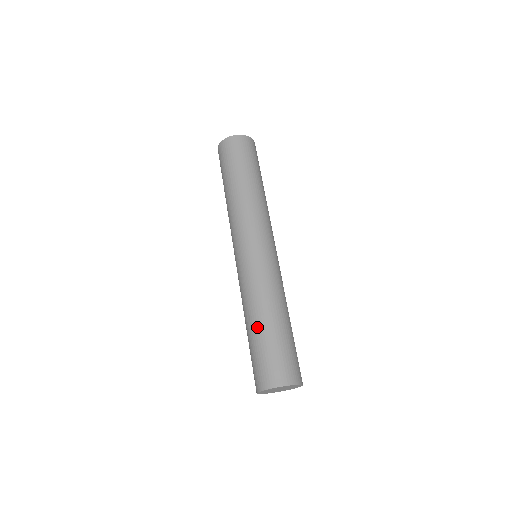
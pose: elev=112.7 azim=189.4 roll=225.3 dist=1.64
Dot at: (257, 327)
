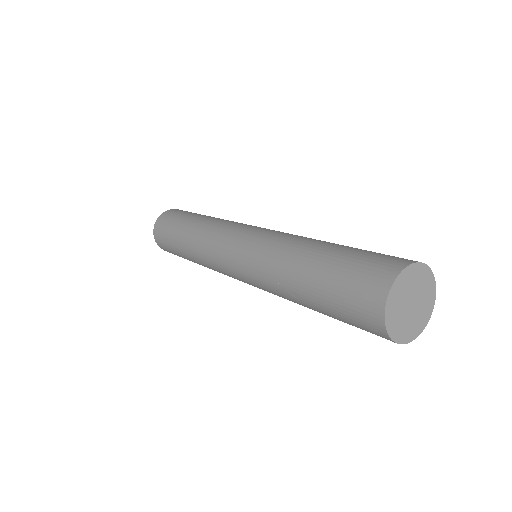
Dot at: (305, 286)
